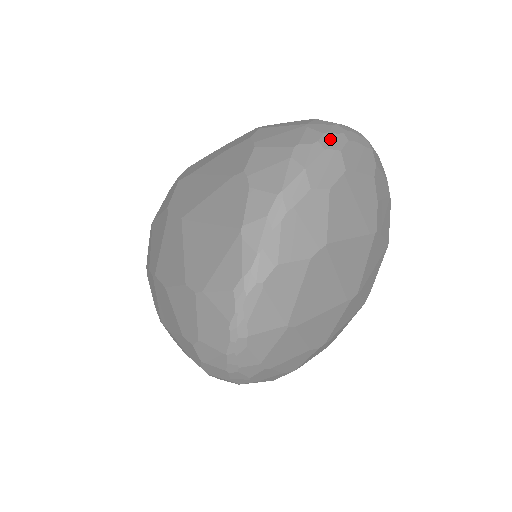
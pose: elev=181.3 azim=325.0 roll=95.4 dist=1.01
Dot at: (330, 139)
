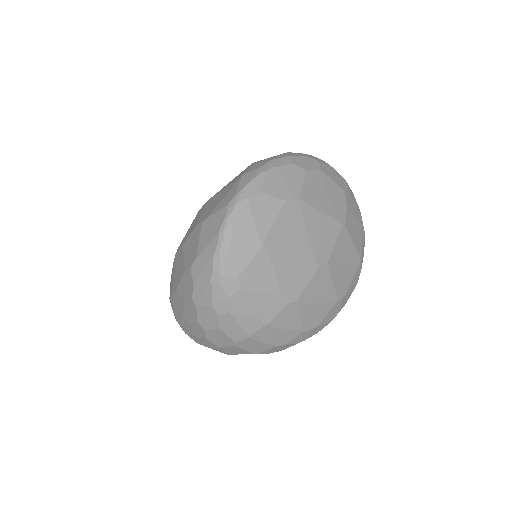
Dot at: (313, 157)
